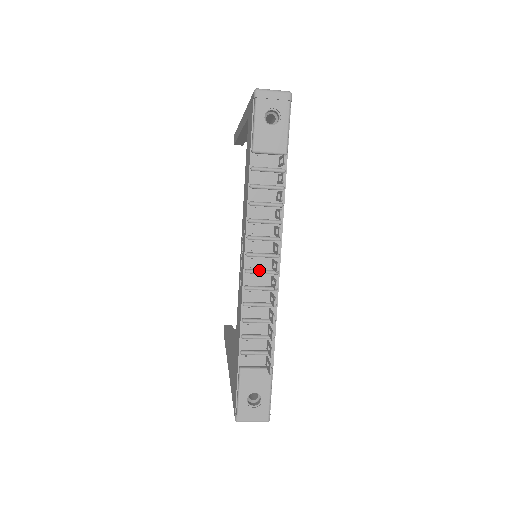
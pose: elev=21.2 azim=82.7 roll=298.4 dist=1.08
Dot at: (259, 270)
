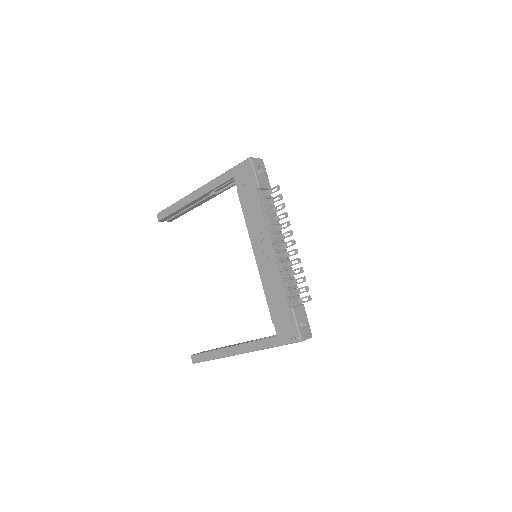
Dot at: (280, 250)
